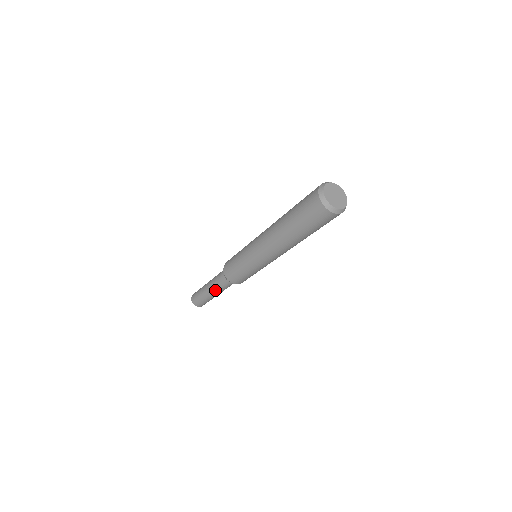
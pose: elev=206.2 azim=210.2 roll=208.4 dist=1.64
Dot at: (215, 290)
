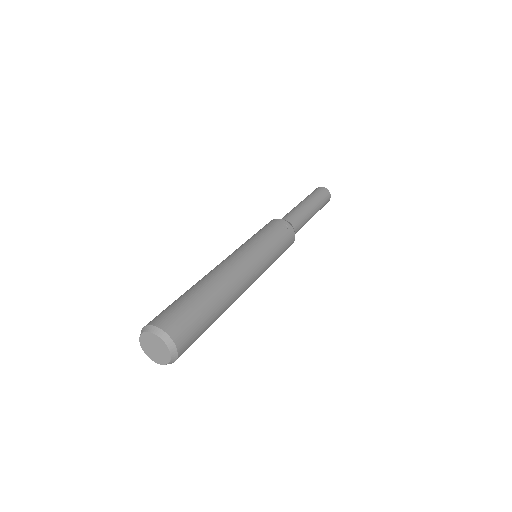
Dot at: occluded
